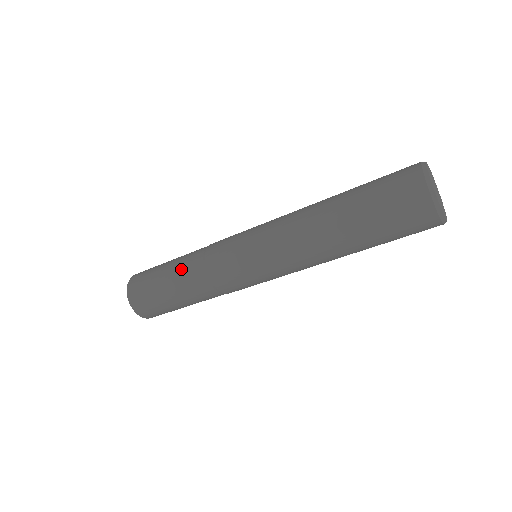
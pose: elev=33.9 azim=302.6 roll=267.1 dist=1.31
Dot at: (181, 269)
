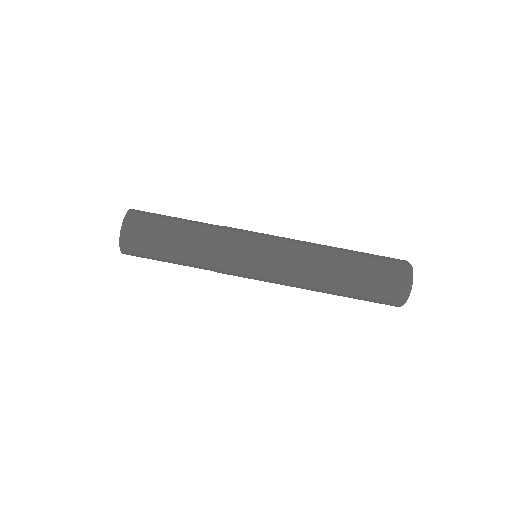
Dot at: occluded
